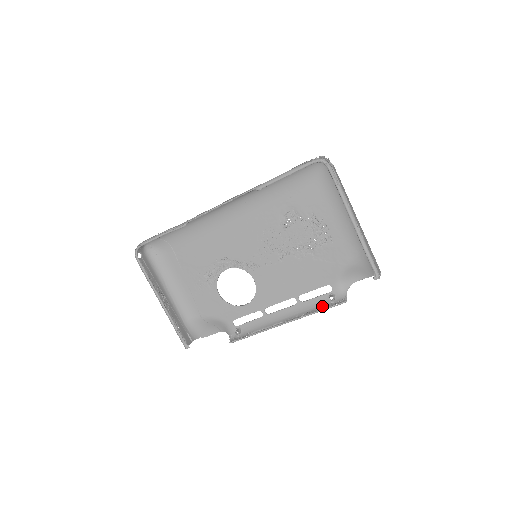
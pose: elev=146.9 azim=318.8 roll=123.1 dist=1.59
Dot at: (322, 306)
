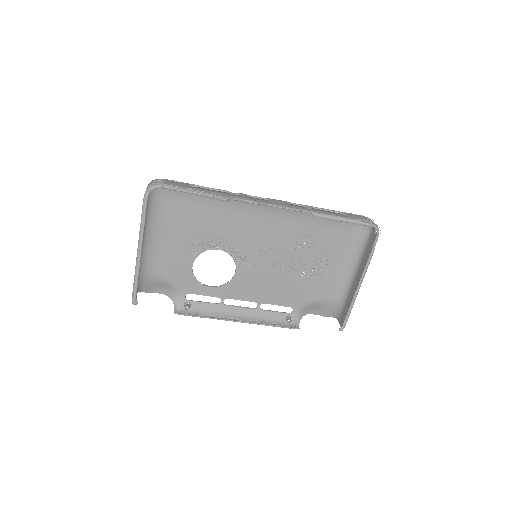
Dot at: (277, 322)
